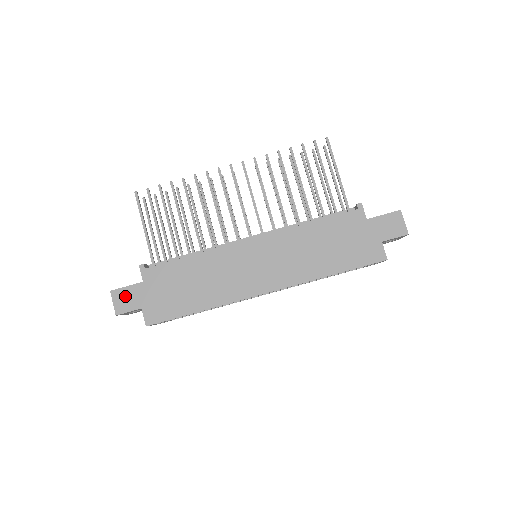
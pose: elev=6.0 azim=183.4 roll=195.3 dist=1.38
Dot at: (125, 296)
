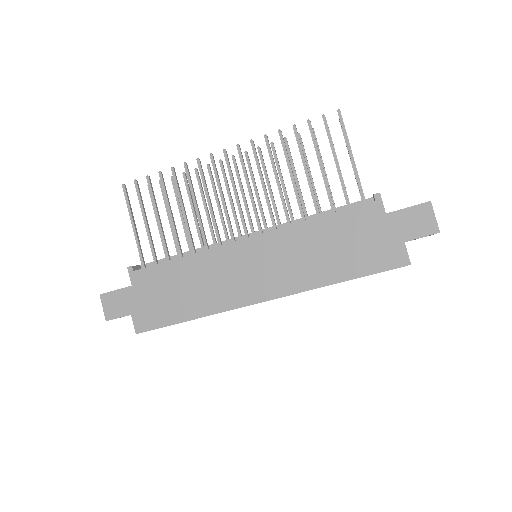
Dot at: (114, 301)
